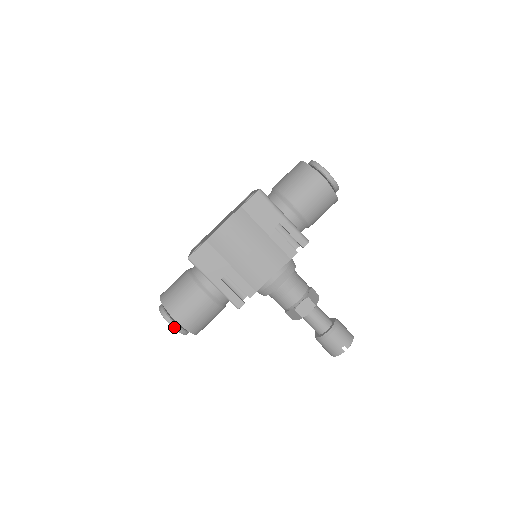
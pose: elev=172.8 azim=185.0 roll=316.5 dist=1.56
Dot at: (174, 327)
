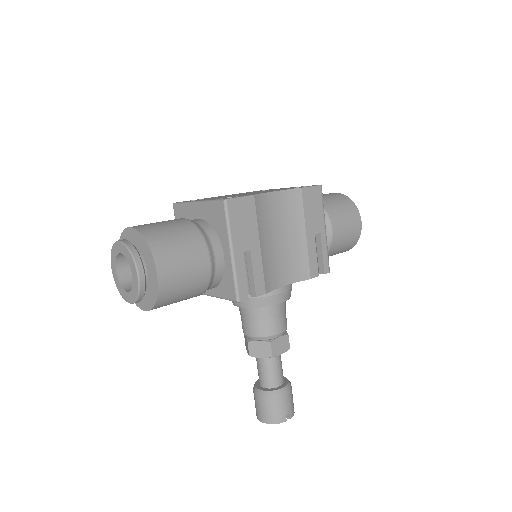
Dot at: (141, 279)
